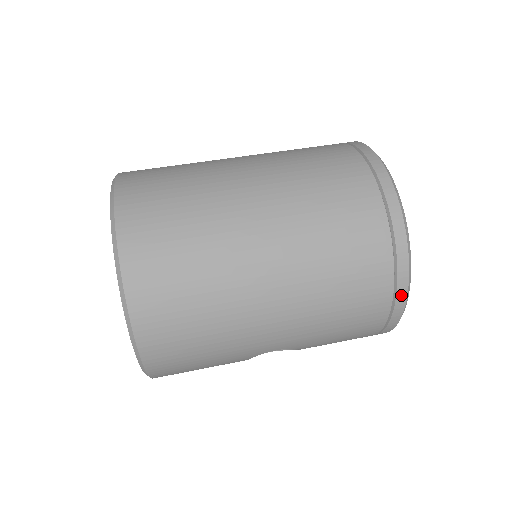
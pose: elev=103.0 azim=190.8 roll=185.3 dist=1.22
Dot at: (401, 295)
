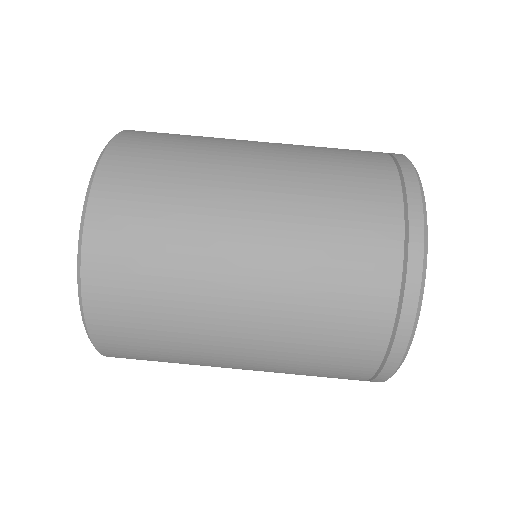
Dot at: (390, 366)
